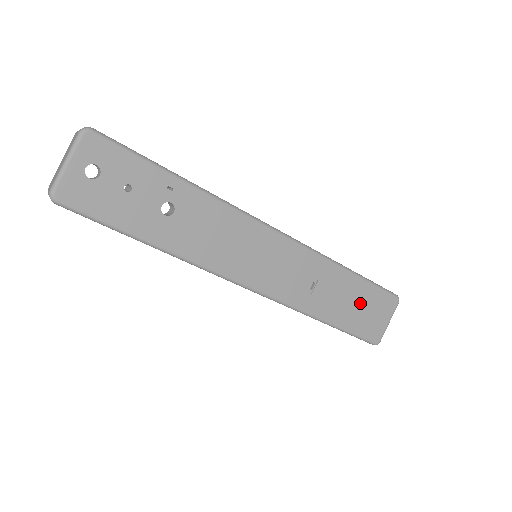
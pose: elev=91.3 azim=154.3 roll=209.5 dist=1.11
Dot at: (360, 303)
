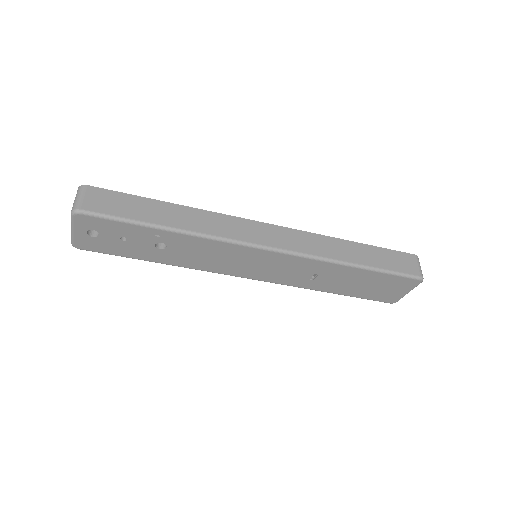
Dot at: (371, 284)
